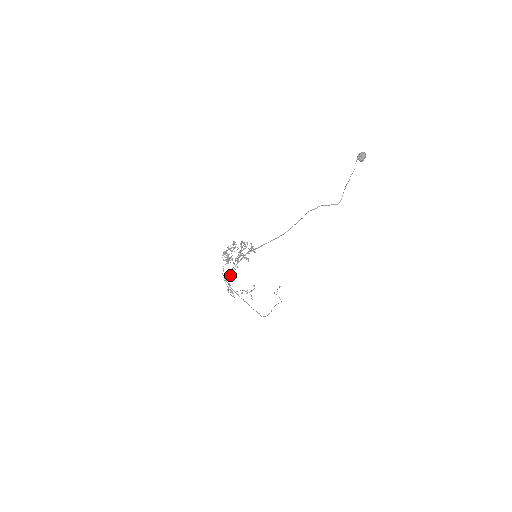
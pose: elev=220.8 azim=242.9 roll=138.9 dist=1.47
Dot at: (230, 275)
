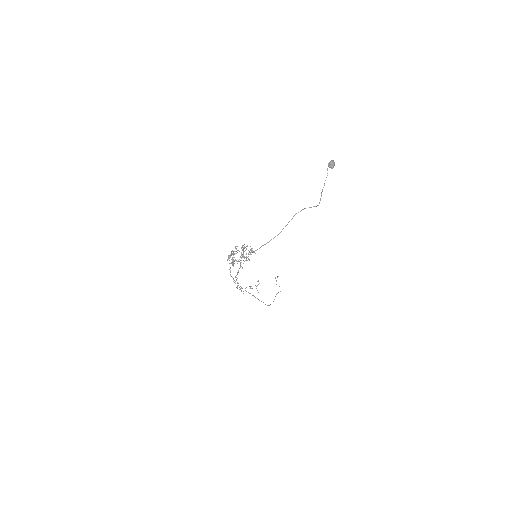
Dot at: occluded
